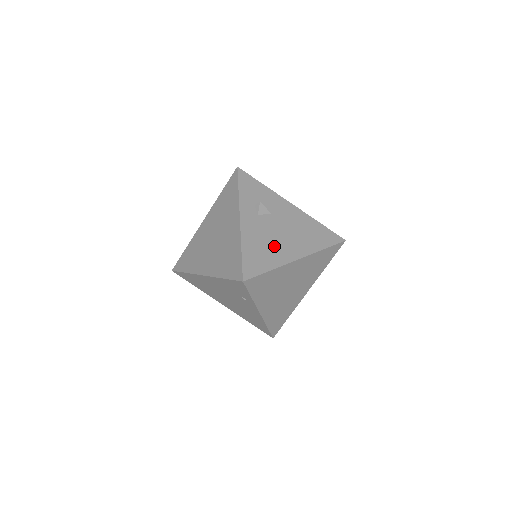
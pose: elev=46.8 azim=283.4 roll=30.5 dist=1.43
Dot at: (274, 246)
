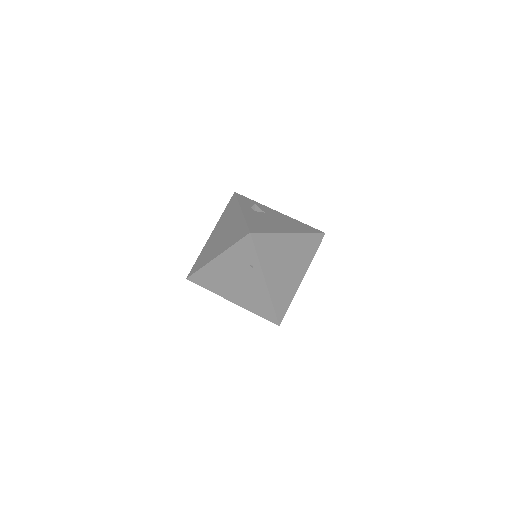
Dot at: (270, 224)
